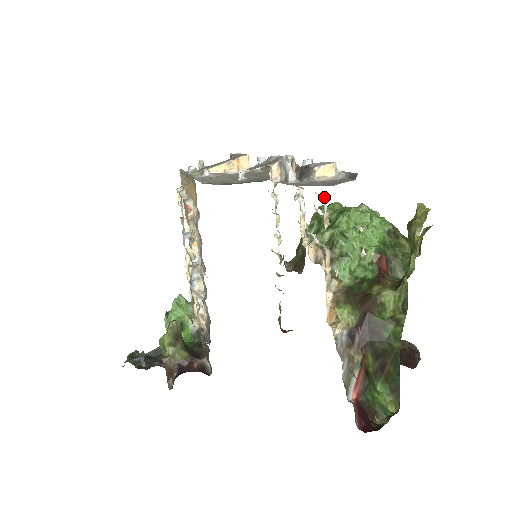
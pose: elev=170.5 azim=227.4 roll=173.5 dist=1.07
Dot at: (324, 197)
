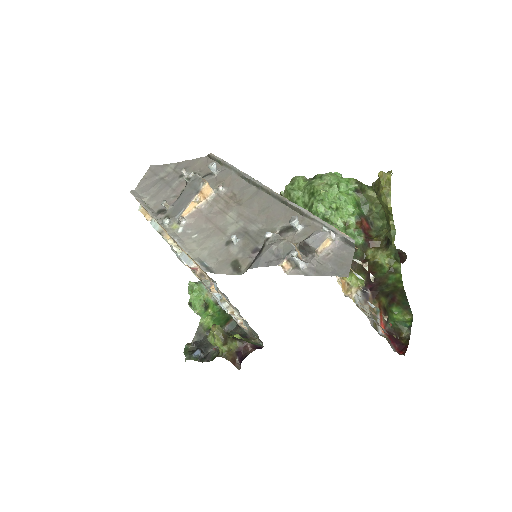
Dot at: occluded
